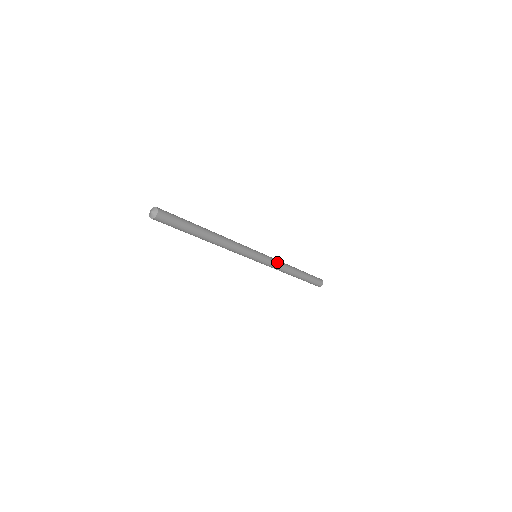
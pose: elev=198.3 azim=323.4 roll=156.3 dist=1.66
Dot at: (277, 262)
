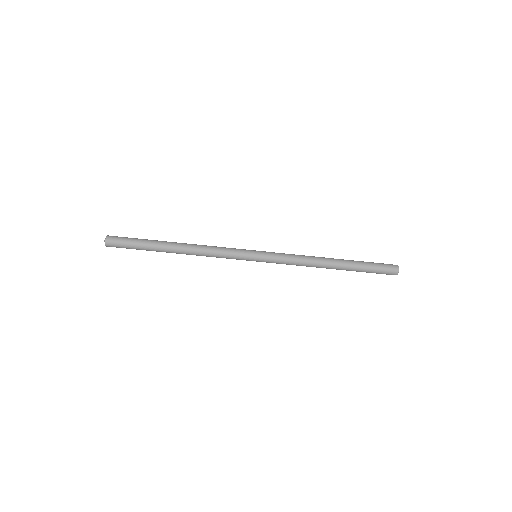
Dot at: (290, 255)
